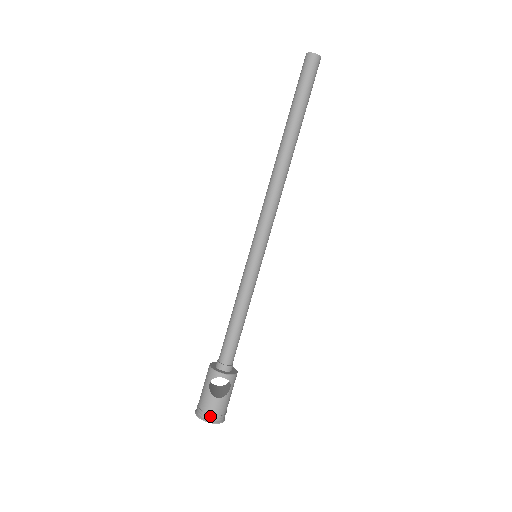
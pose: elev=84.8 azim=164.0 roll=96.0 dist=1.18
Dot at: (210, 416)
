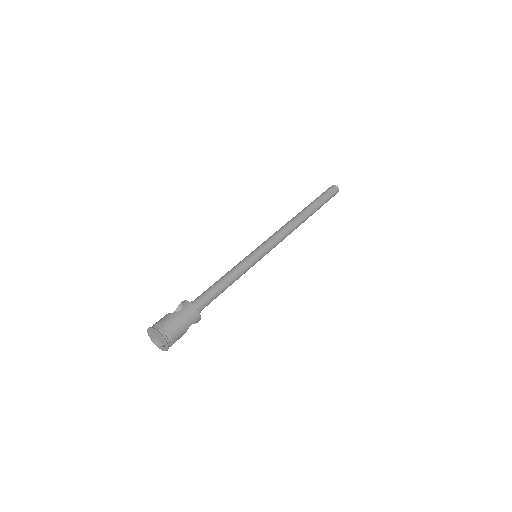
Dot at: (153, 325)
